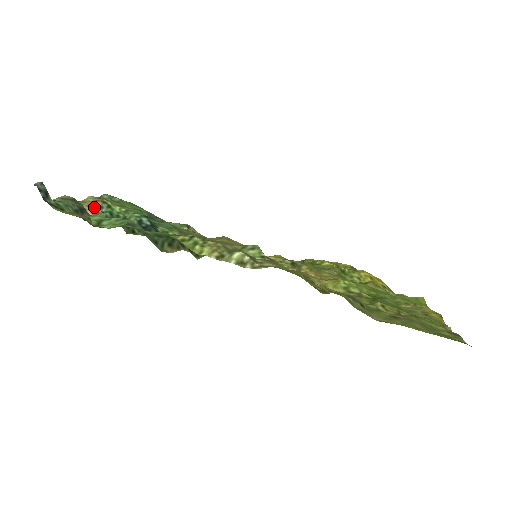
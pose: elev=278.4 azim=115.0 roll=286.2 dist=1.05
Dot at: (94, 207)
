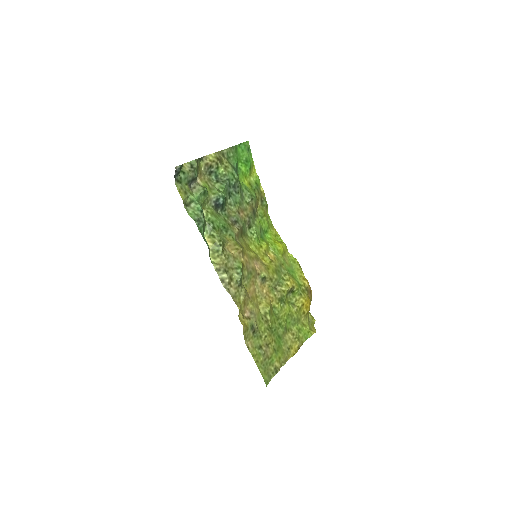
Dot at: (208, 166)
